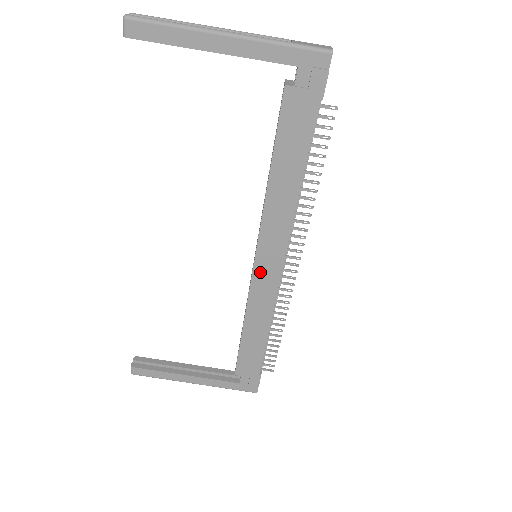
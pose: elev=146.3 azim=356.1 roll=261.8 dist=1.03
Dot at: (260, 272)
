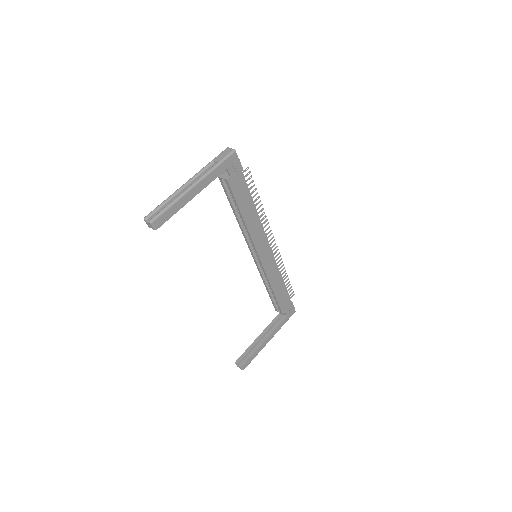
Dot at: (264, 260)
